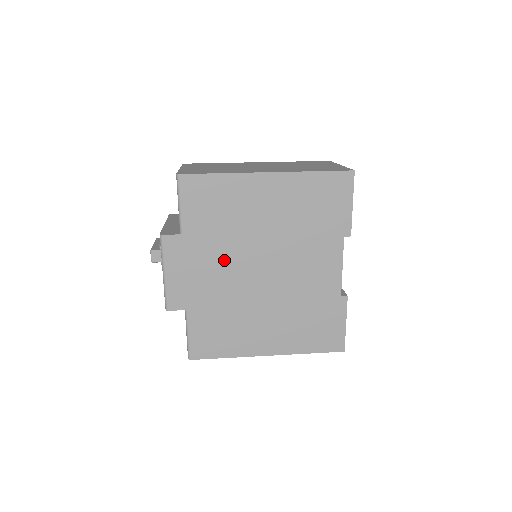
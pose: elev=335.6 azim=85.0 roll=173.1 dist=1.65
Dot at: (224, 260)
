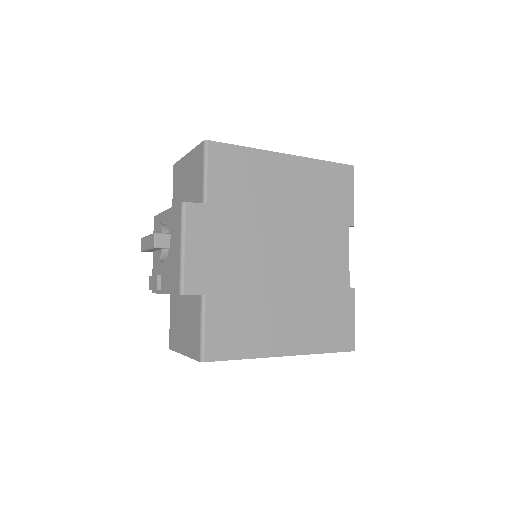
Dot at: (246, 238)
